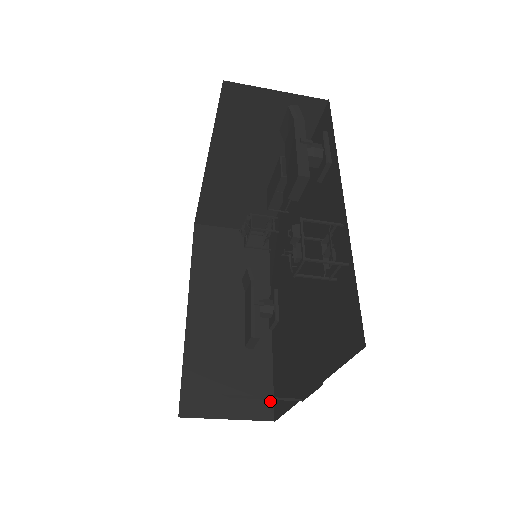
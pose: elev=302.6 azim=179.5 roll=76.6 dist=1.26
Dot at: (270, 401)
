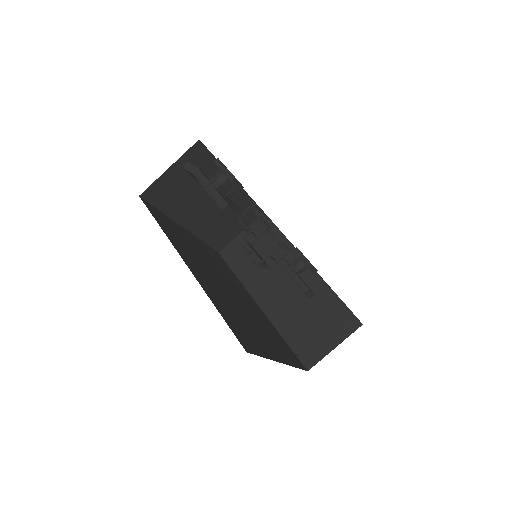
Dot at: (350, 315)
